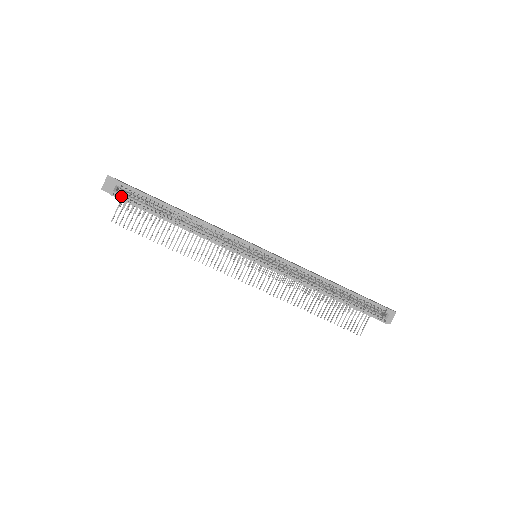
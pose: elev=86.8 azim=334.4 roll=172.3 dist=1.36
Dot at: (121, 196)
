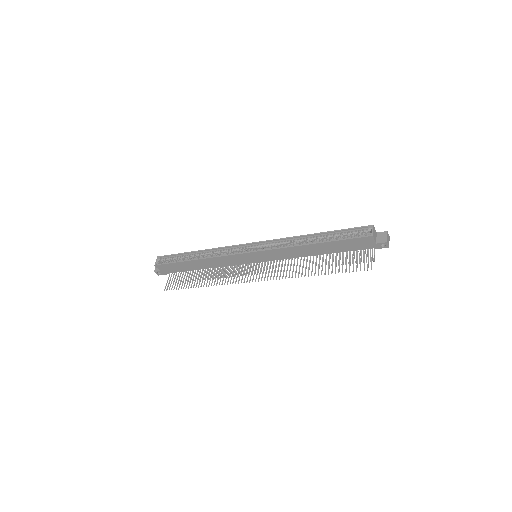
Dot at: (161, 264)
